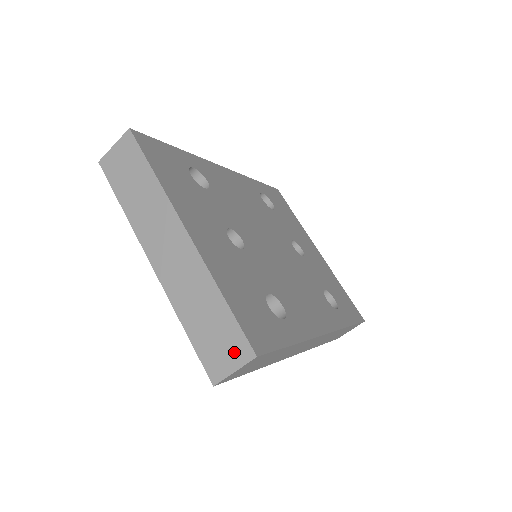
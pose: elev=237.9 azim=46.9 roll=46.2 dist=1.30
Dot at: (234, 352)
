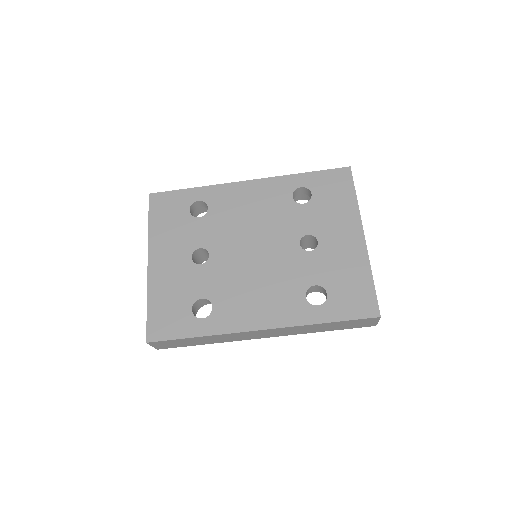
Dot at: occluded
